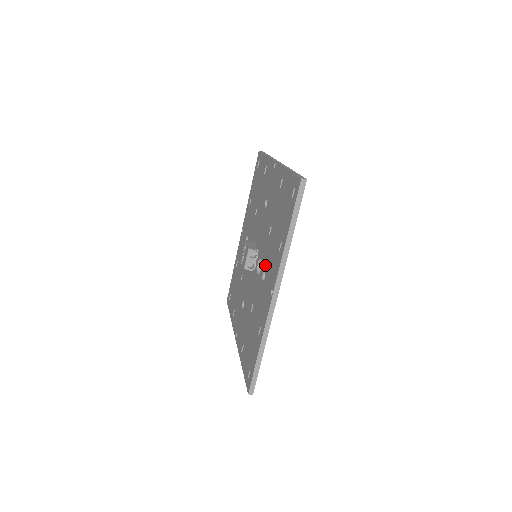
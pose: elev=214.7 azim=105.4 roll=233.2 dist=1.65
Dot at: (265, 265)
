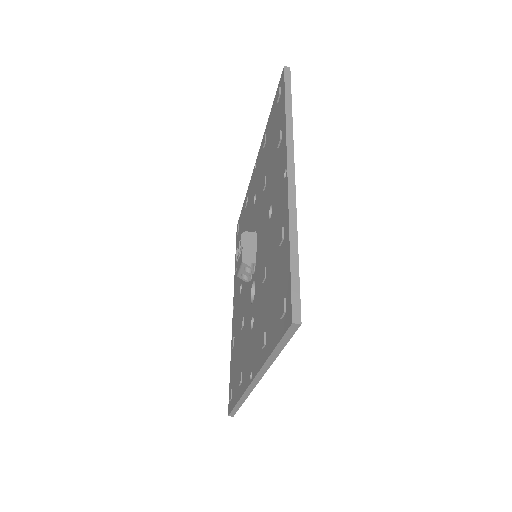
Dot at: (254, 314)
